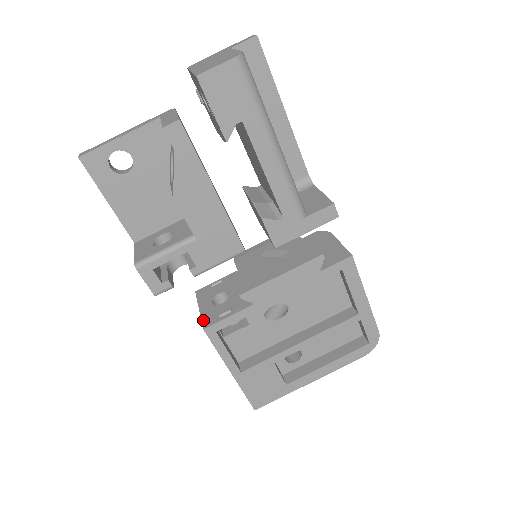
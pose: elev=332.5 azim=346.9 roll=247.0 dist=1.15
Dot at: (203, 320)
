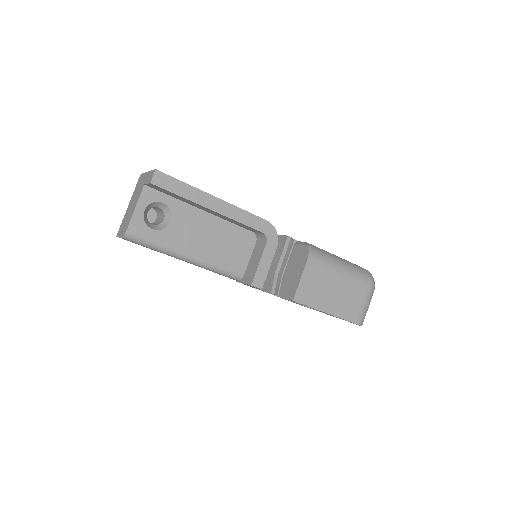
Dot at: occluded
